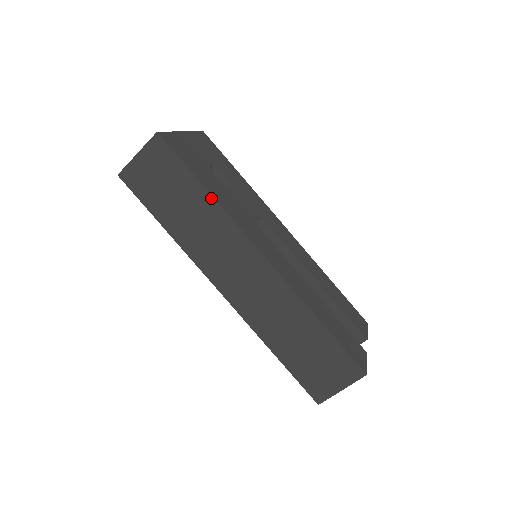
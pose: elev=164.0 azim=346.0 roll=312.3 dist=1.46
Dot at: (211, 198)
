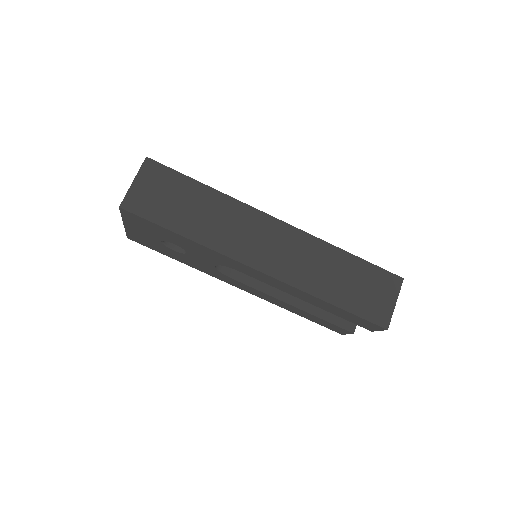
Dot at: (216, 192)
